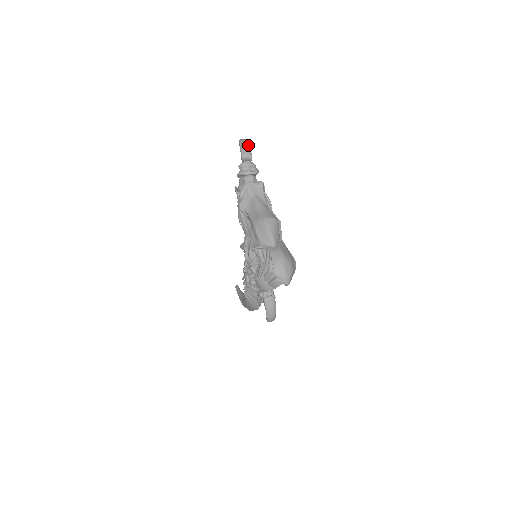
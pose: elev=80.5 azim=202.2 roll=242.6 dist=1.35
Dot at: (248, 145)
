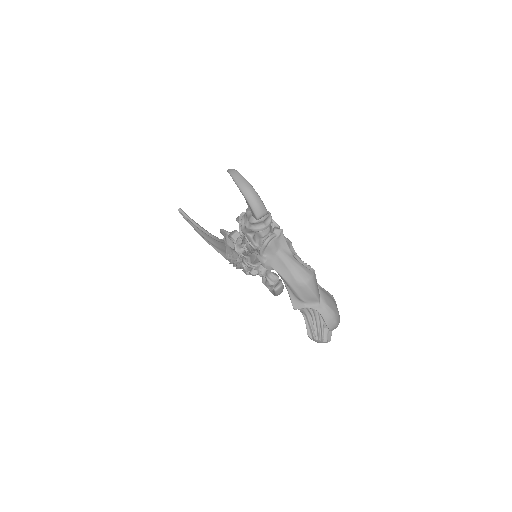
Dot at: (258, 198)
